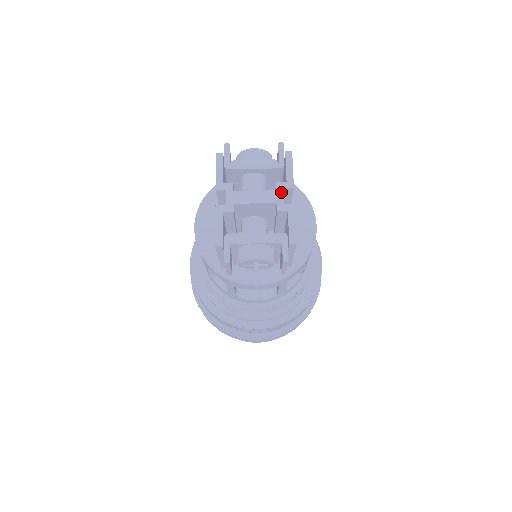
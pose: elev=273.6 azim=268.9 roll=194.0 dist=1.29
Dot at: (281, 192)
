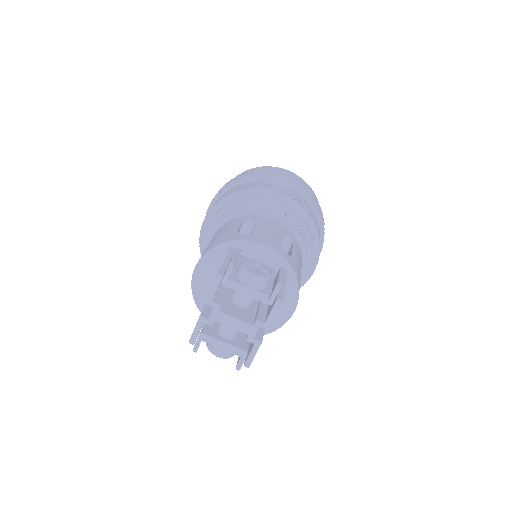
Dot at: (256, 329)
